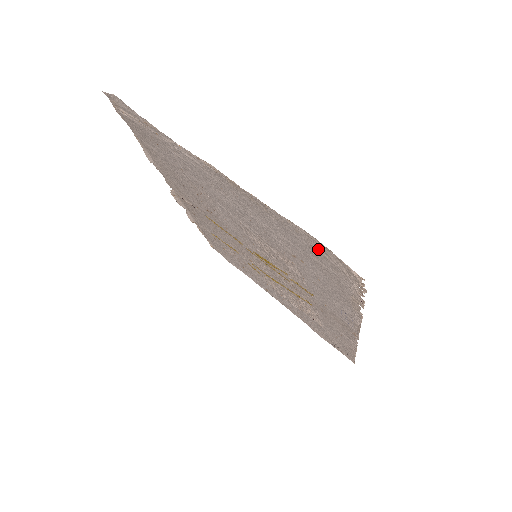
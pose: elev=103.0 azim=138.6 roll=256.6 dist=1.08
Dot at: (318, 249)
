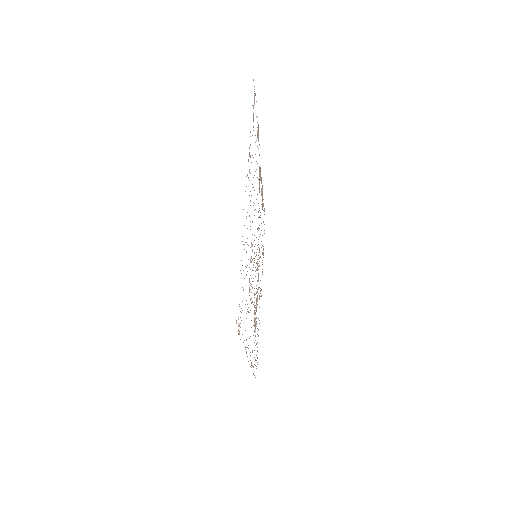
Dot at: occluded
